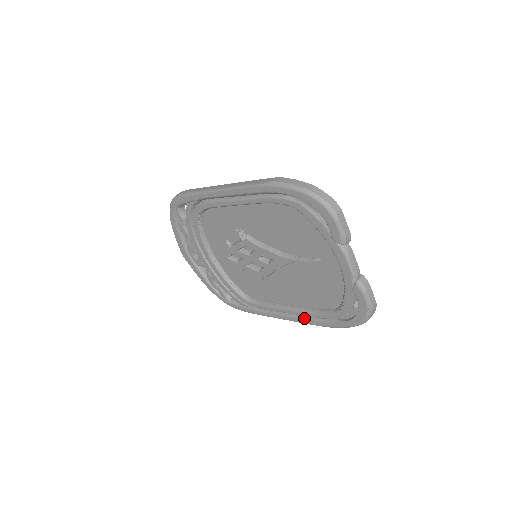
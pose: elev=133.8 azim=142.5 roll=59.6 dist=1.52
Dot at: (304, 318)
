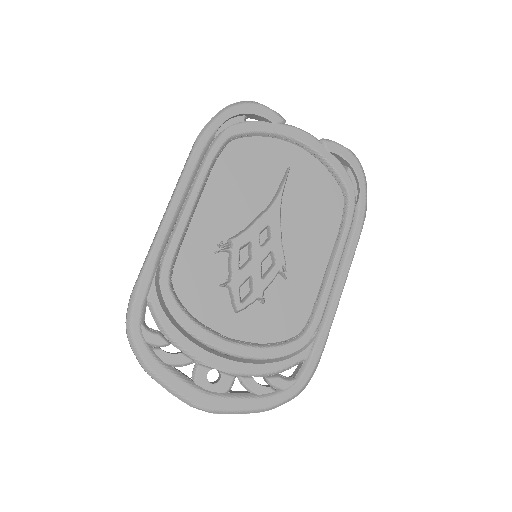
Dot at: (347, 251)
